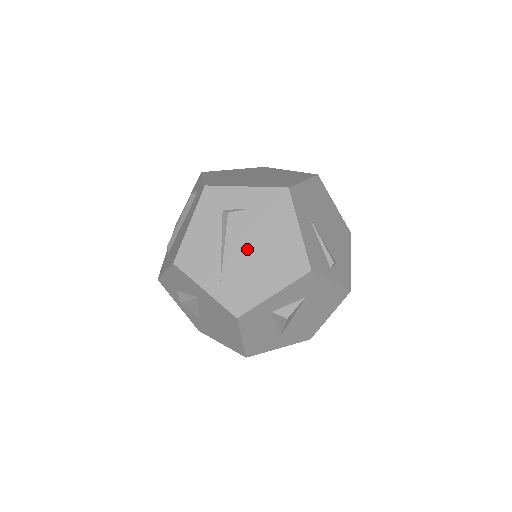
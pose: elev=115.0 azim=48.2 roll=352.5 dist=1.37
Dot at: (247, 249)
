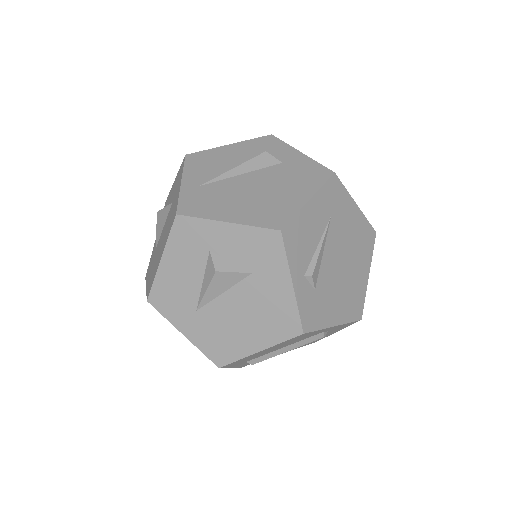
Dot at: (249, 182)
